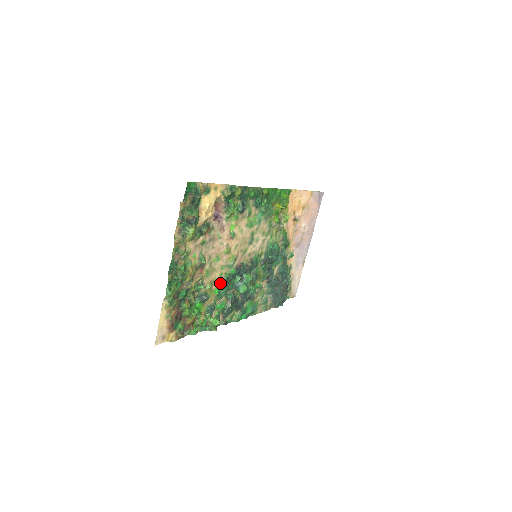
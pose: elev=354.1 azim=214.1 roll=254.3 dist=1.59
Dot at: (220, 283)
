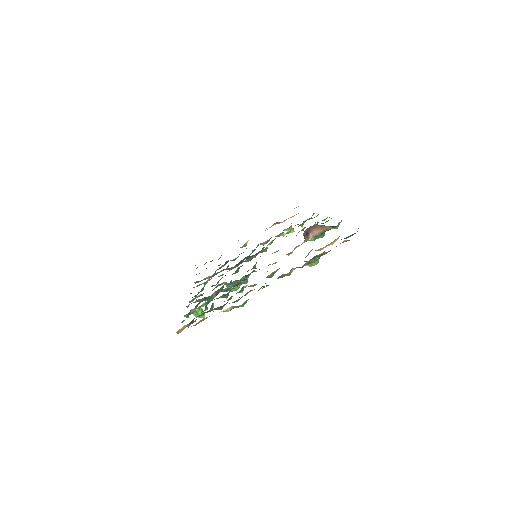
Dot at: (239, 283)
